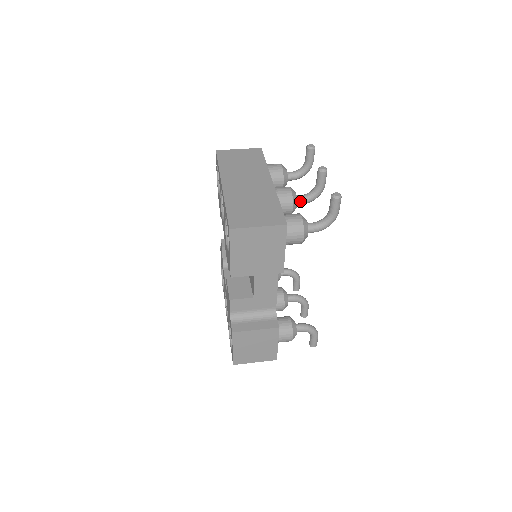
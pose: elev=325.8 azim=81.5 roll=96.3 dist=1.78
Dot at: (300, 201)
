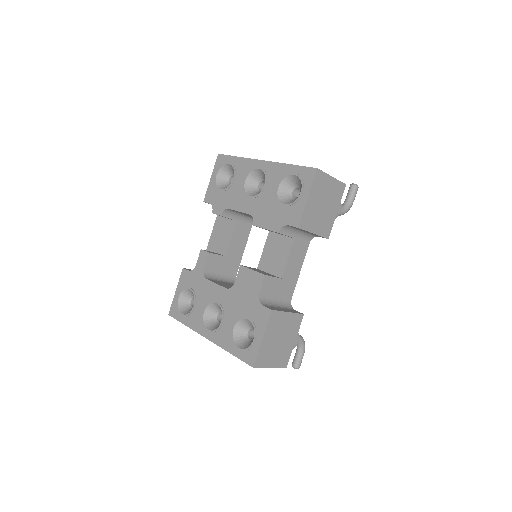
Dot at: occluded
